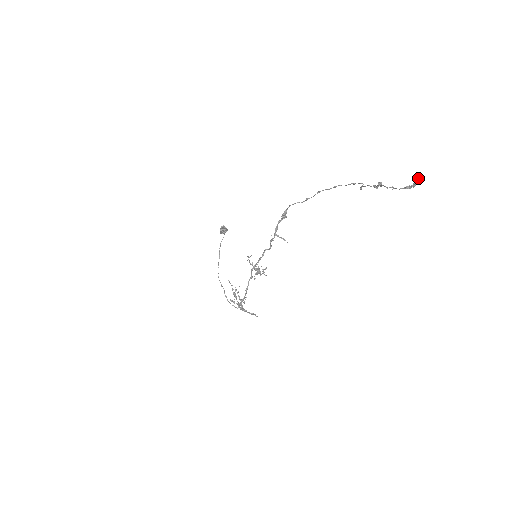
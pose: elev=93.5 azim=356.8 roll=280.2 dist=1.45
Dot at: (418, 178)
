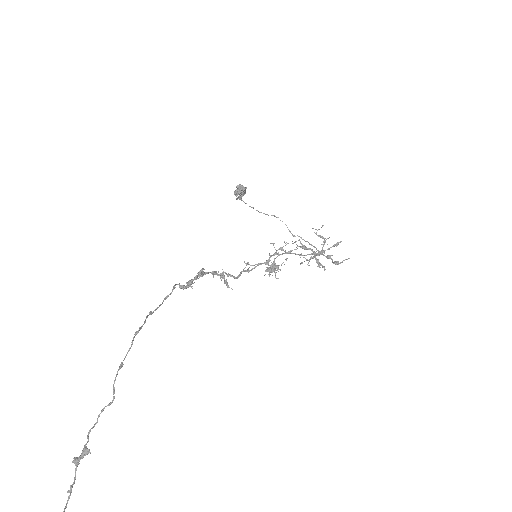
Dot at: out of frame
